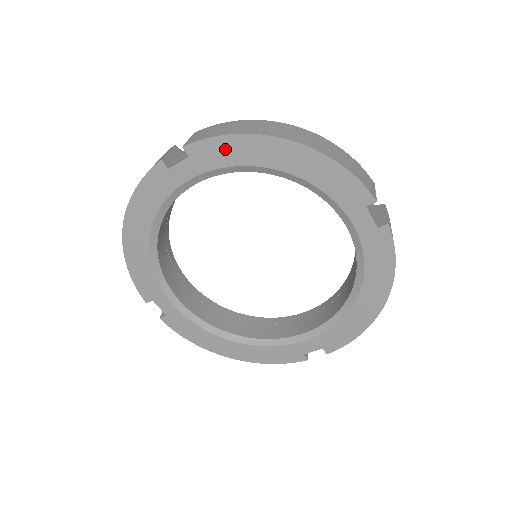
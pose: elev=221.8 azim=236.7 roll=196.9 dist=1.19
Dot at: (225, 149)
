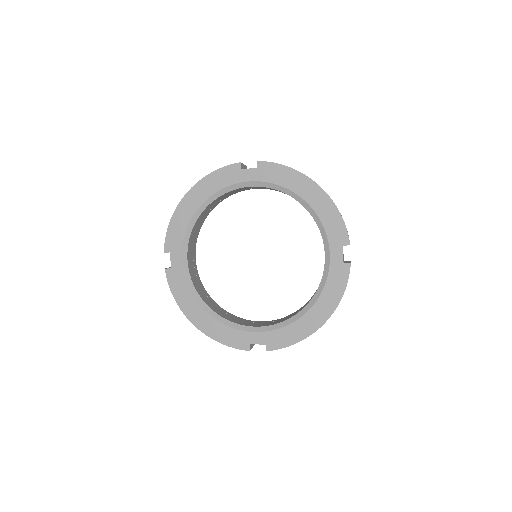
Dot at: (280, 173)
